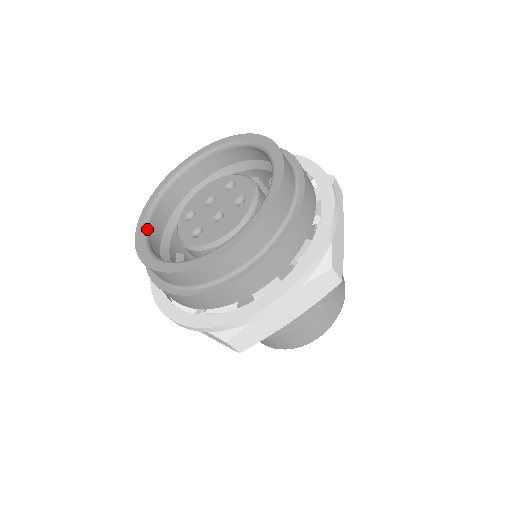
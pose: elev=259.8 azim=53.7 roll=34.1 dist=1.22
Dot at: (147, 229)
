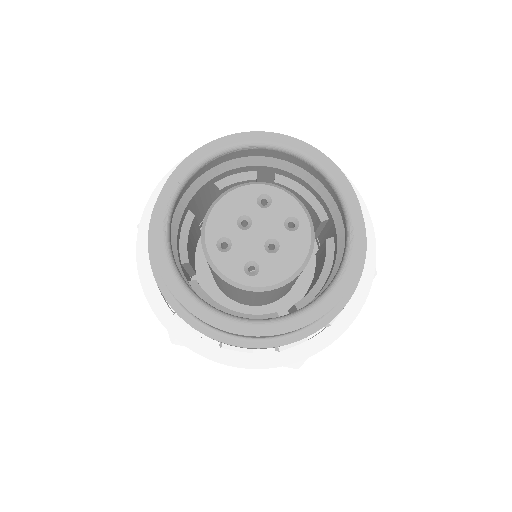
Dot at: (180, 275)
